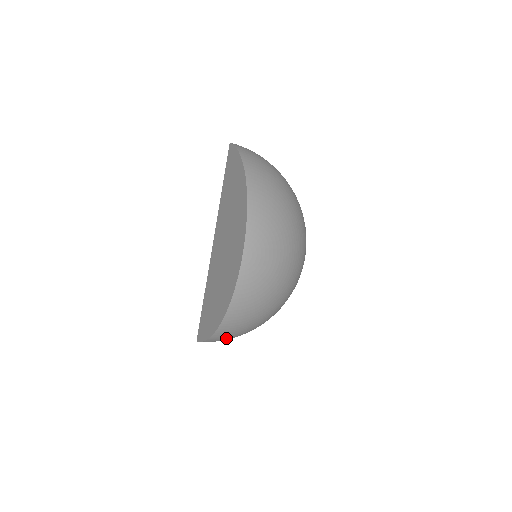
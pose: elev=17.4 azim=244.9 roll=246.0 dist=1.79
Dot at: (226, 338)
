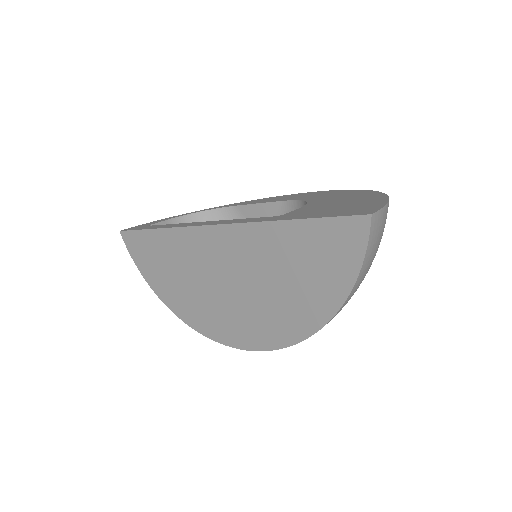
Dot at: occluded
